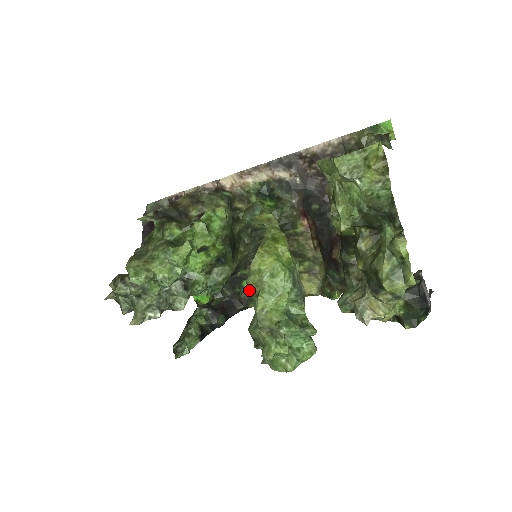
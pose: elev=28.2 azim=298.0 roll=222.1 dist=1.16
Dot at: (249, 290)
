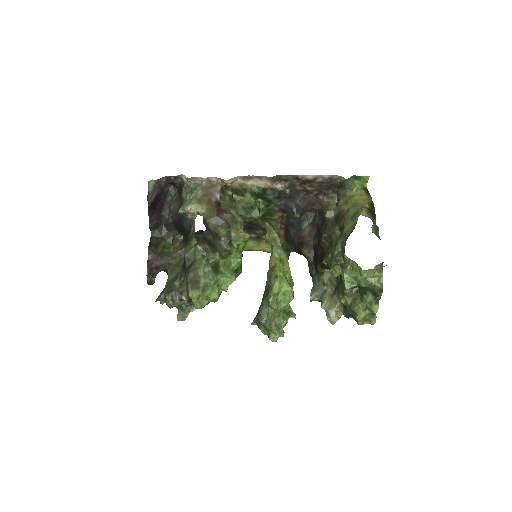
Dot at: (272, 308)
